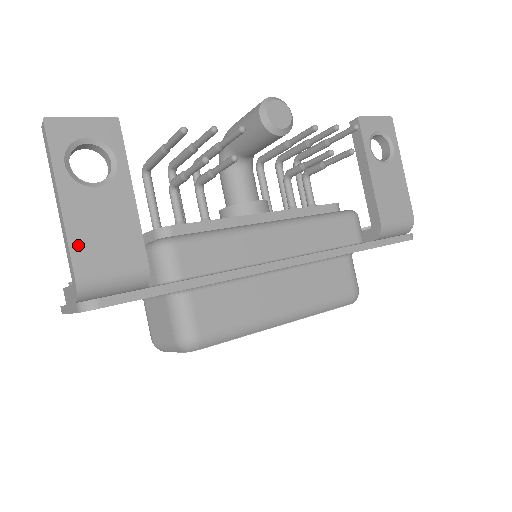
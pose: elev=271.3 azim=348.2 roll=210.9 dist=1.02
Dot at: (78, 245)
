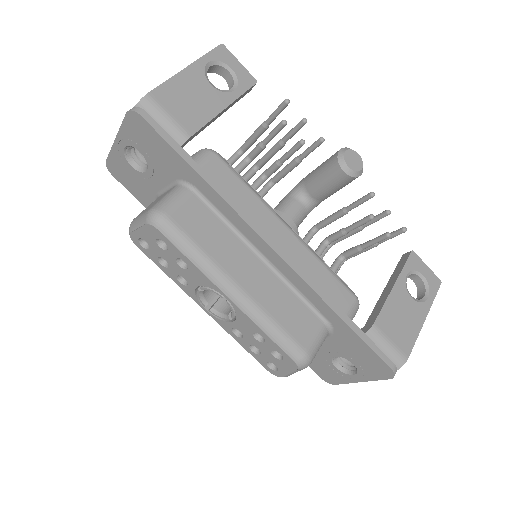
Dot at: (170, 87)
